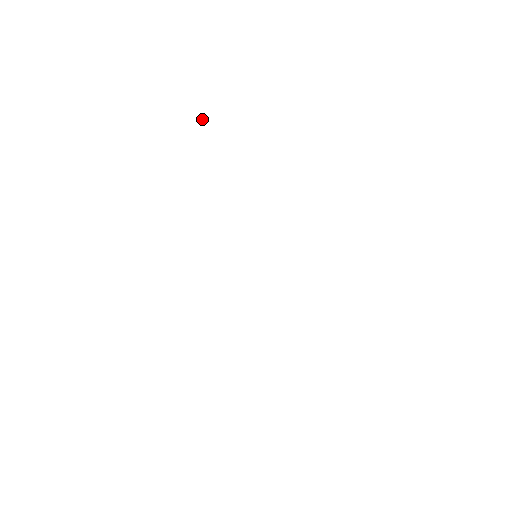
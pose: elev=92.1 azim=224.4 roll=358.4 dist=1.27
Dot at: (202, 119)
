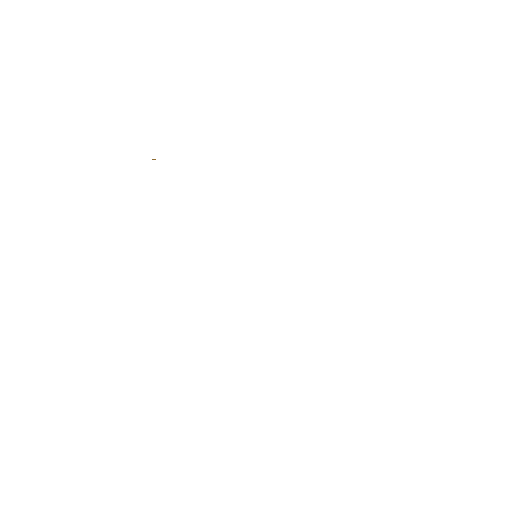
Dot at: occluded
